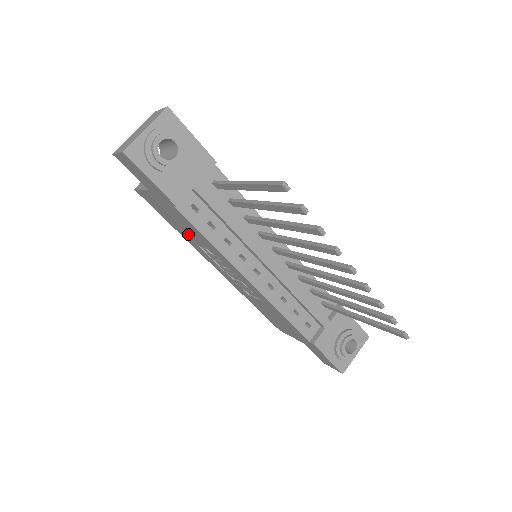
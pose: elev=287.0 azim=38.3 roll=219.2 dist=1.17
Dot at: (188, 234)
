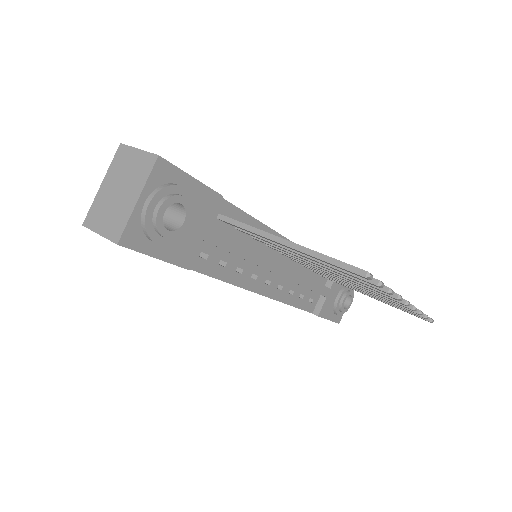
Dot at: occluded
